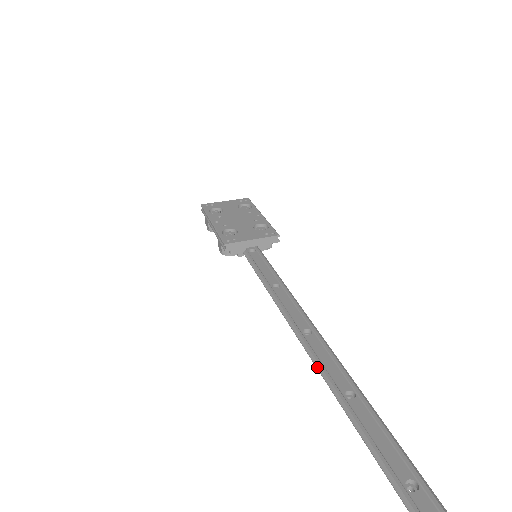
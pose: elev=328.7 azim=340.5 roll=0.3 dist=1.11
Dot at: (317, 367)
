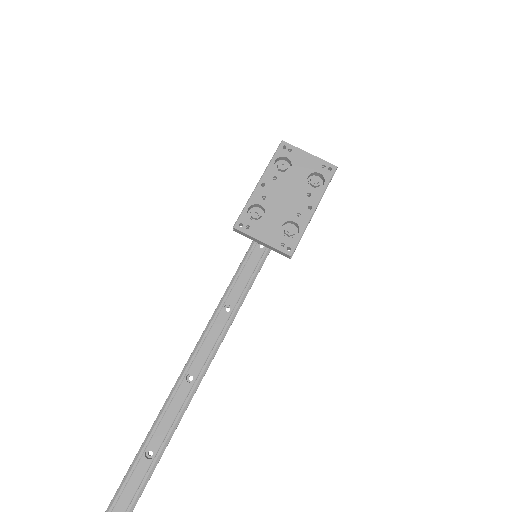
Dot at: (159, 413)
